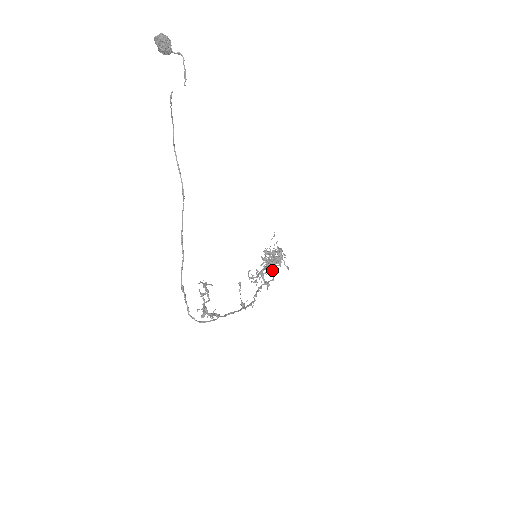
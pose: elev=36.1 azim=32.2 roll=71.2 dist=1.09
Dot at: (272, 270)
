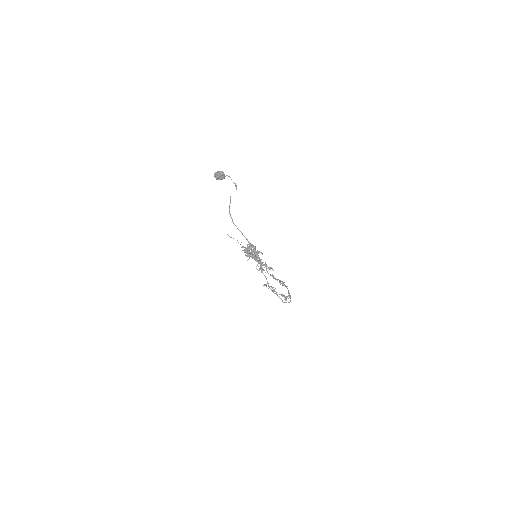
Dot at: (259, 259)
